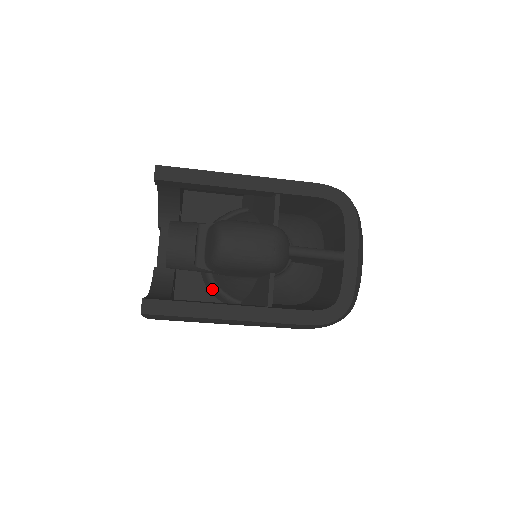
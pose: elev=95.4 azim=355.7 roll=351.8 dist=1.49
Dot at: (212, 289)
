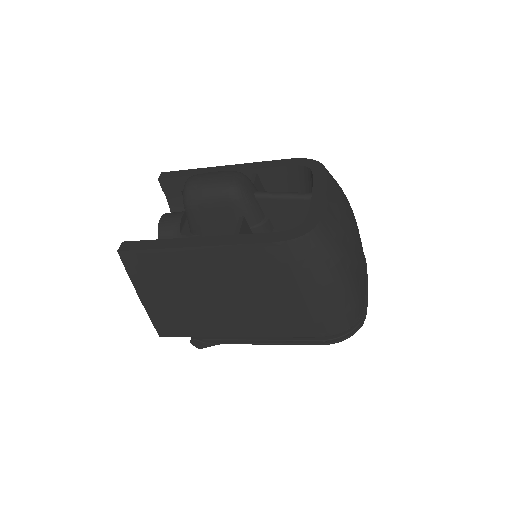
Dot at: occluded
